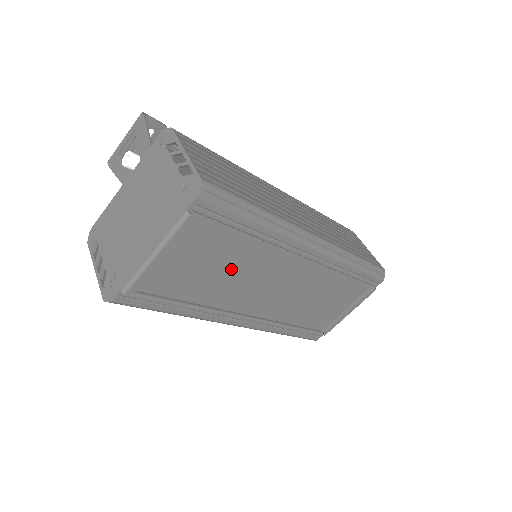
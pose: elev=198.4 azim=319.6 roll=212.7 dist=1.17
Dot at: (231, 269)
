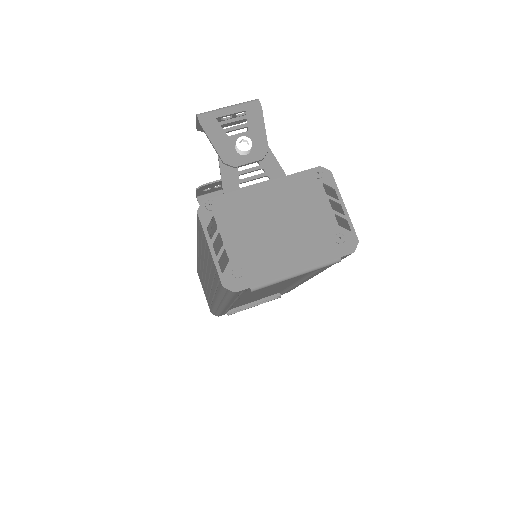
Dot at: occluded
